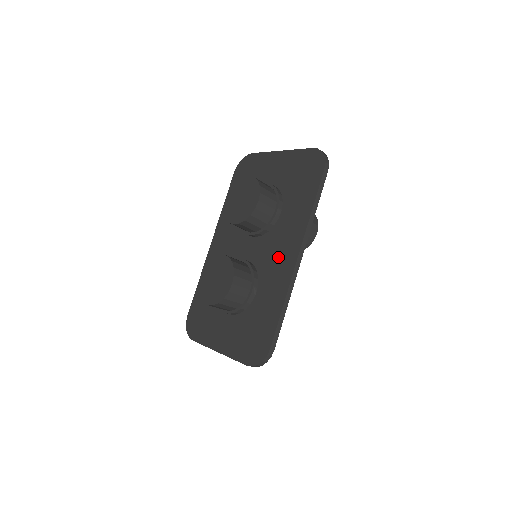
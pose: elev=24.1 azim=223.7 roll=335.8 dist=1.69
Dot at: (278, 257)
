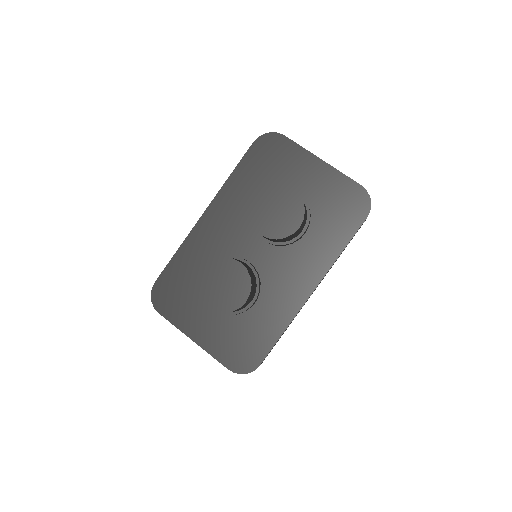
Dot at: (290, 281)
